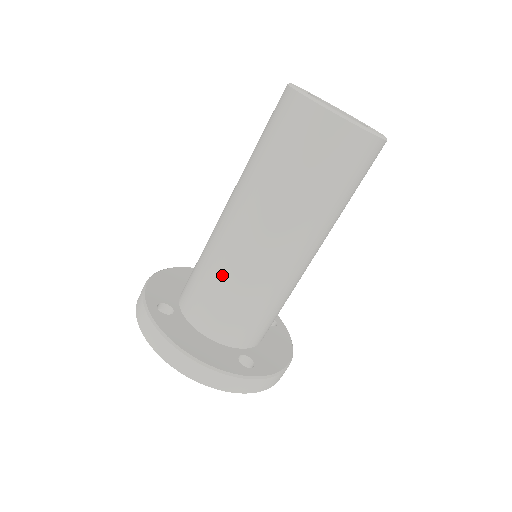
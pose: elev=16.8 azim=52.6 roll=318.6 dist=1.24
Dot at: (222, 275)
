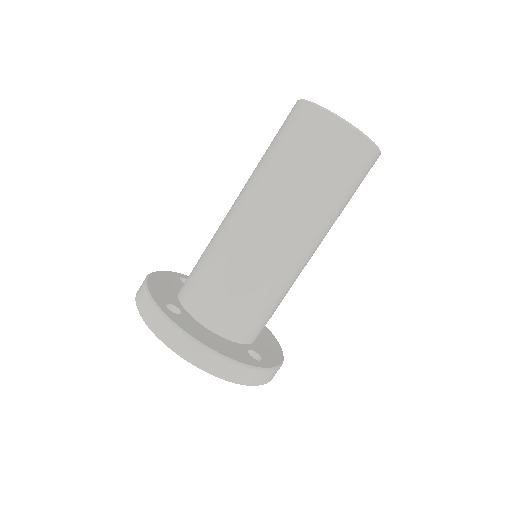
Dot at: (238, 272)
